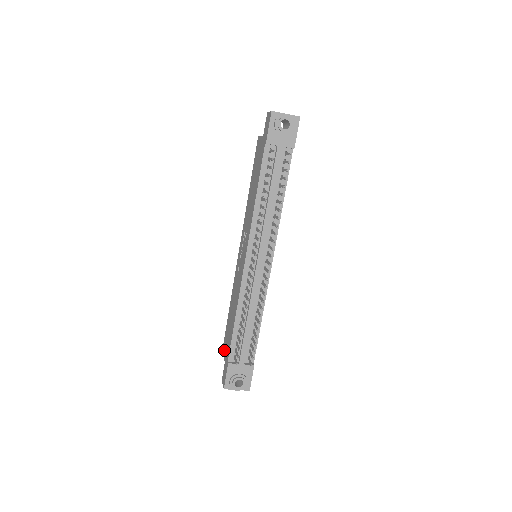
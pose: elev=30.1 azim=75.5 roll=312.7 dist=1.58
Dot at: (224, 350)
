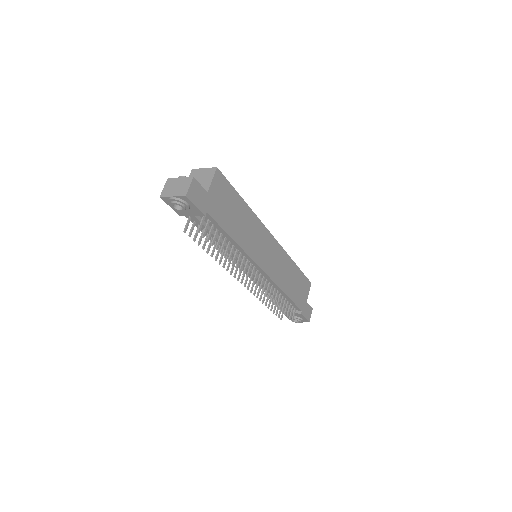
Dot at: occluded
